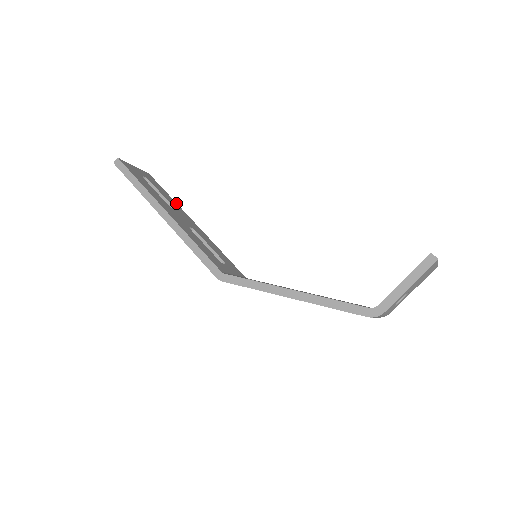
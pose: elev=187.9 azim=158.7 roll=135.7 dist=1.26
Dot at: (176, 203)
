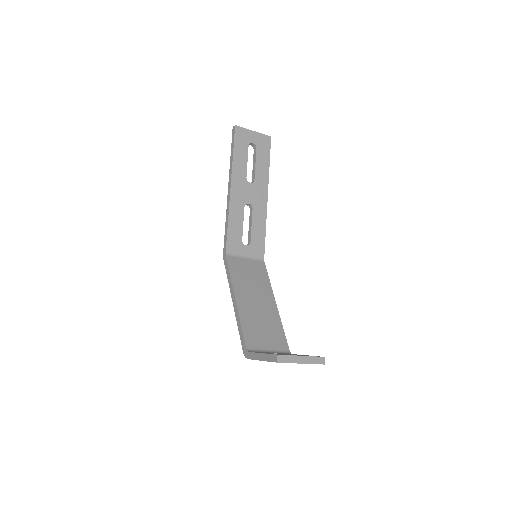
Dot at: (268, 173)
